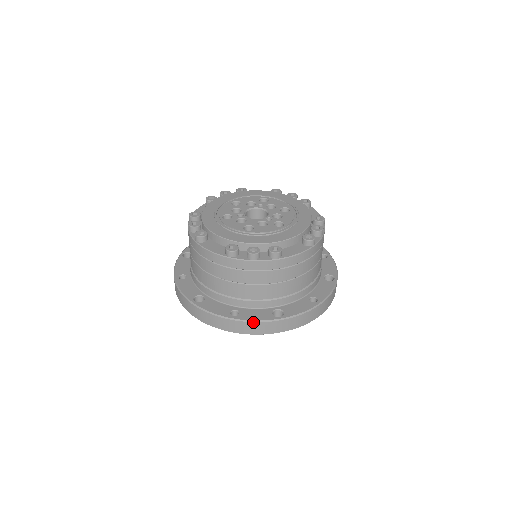
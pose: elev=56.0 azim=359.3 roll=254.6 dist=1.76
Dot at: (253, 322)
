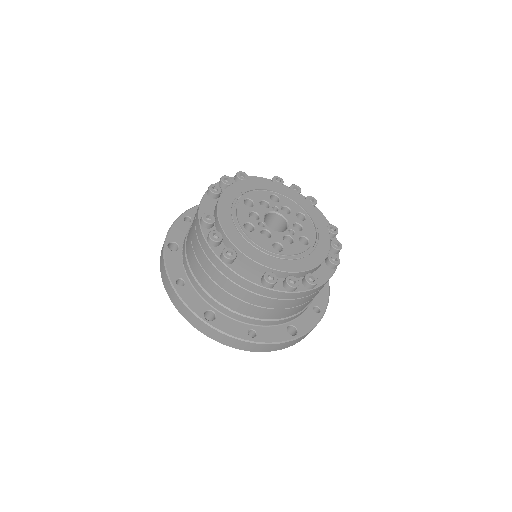
Dot at: (273, 344)
